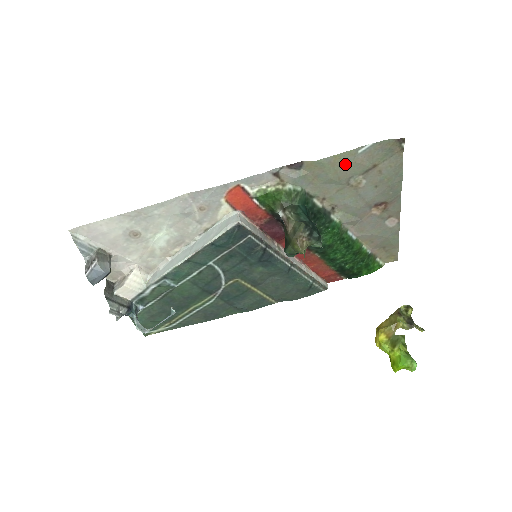
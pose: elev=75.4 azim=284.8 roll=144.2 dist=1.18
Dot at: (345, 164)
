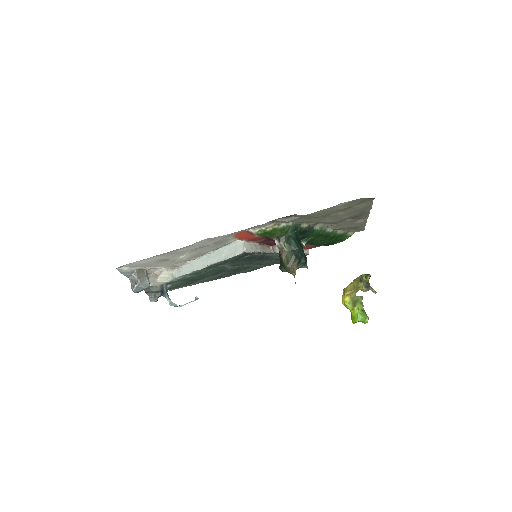
Dot at: (327, 211)
